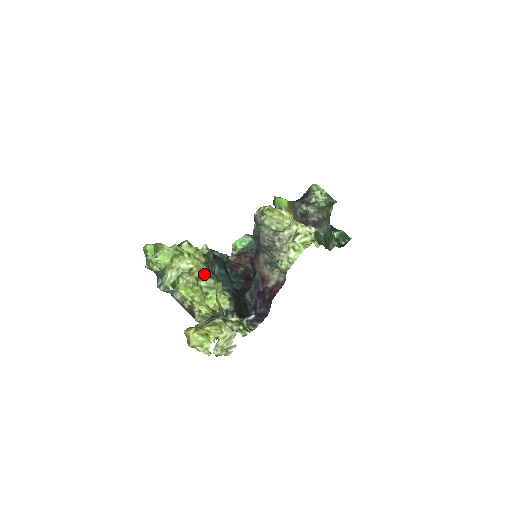
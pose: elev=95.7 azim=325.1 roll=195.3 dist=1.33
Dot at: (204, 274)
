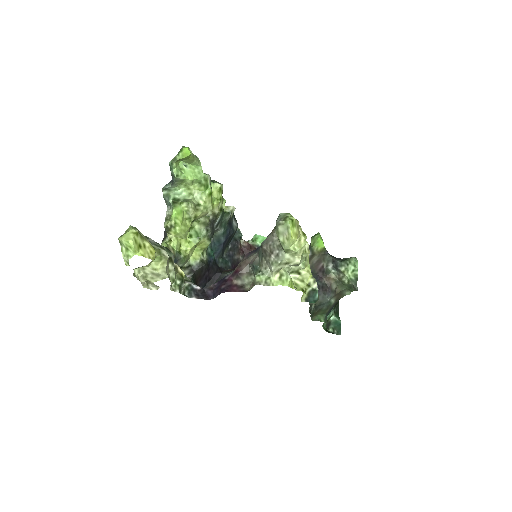
Dot at: (205, 221)
